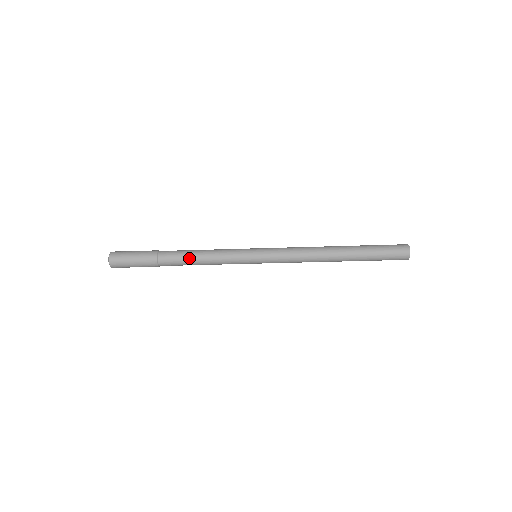
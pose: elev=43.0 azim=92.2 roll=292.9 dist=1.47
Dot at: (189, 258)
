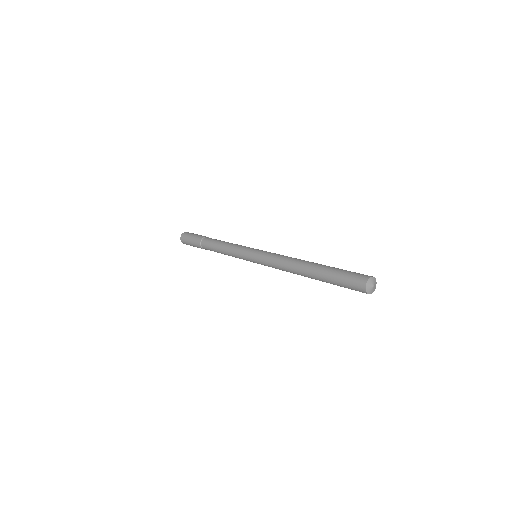
Dot at: (216, 247)
